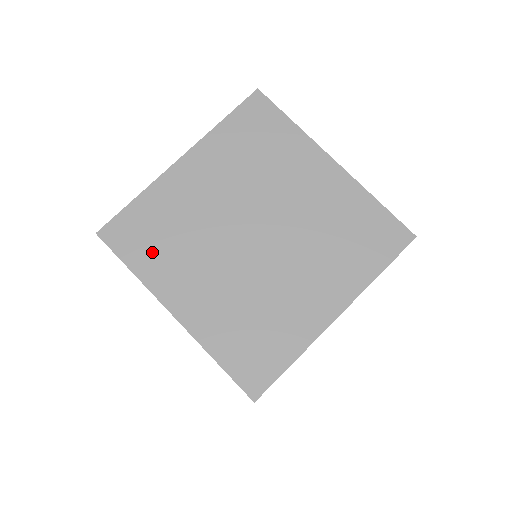
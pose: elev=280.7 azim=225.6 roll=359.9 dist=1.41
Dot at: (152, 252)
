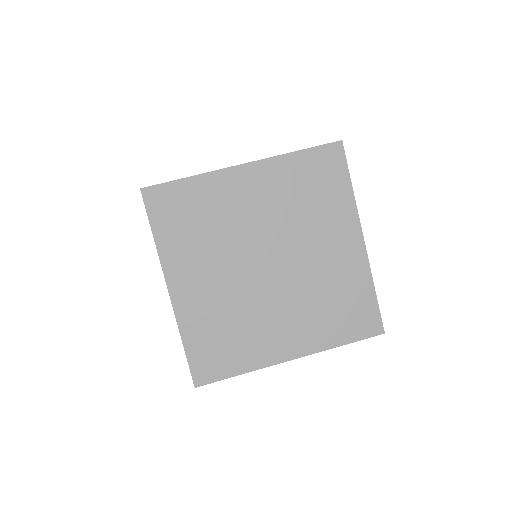
Dot at: (179, 231)
